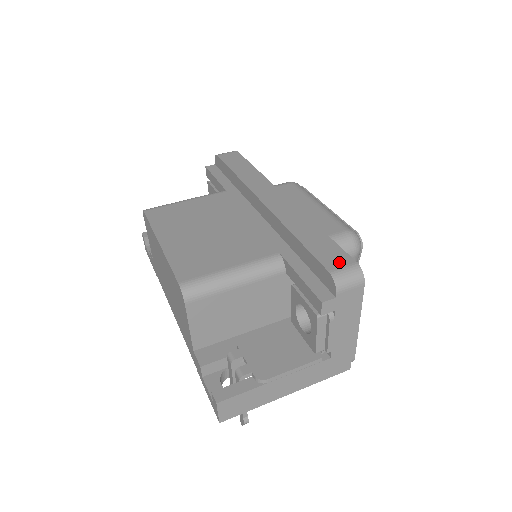
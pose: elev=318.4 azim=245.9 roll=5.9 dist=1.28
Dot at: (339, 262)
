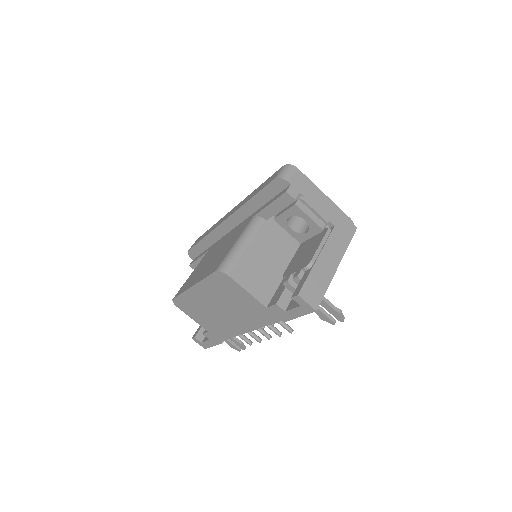
Dot at: (275, 175)
